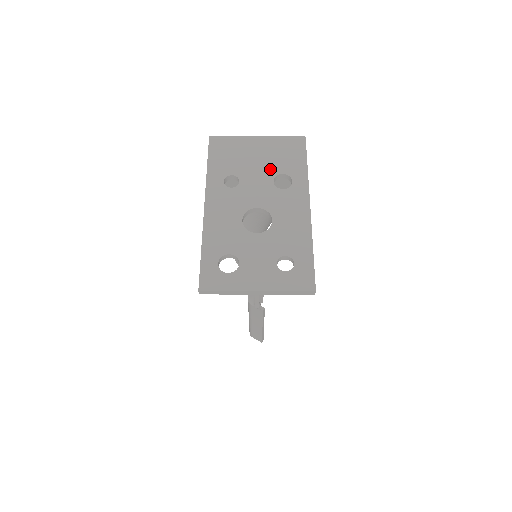
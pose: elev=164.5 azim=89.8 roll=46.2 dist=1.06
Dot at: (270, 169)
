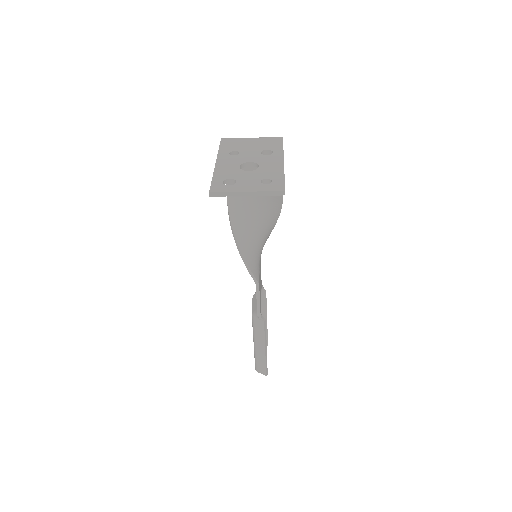
Dot at: (259, 148)
